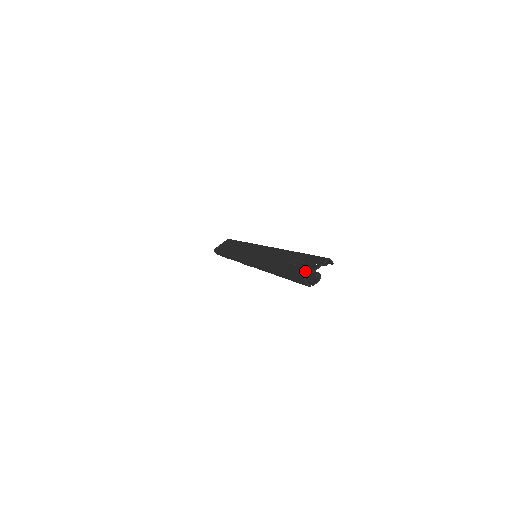
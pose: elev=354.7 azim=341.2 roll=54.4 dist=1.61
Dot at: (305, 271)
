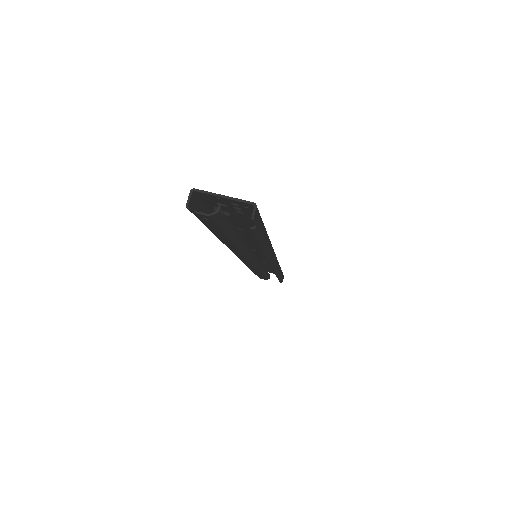
Dot at: occluded
